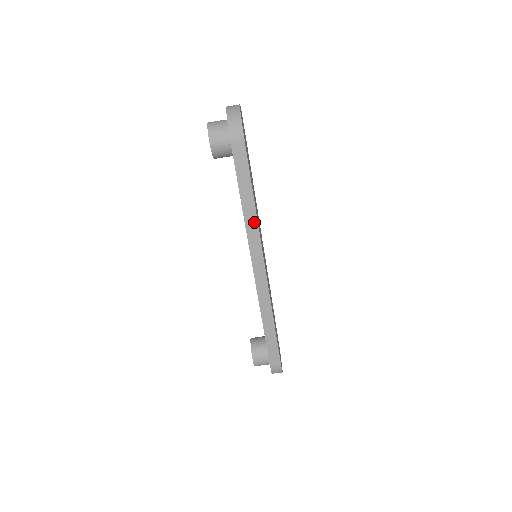
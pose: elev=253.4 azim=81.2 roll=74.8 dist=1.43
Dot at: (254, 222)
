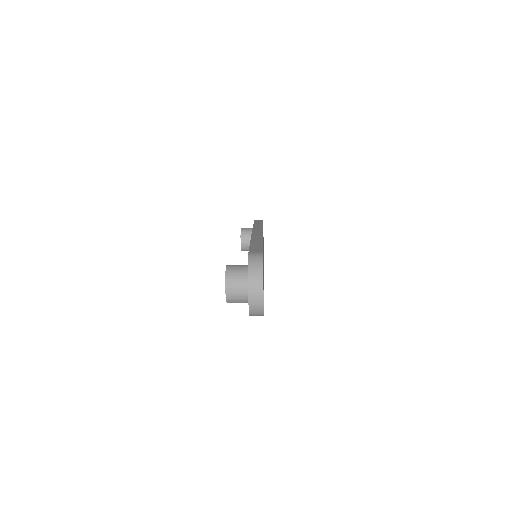
Dot at: occluded
